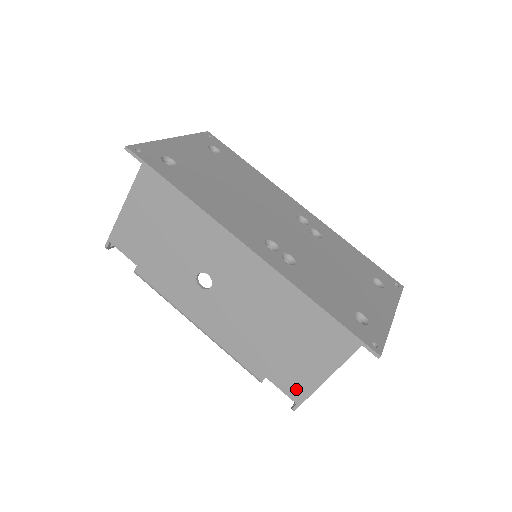
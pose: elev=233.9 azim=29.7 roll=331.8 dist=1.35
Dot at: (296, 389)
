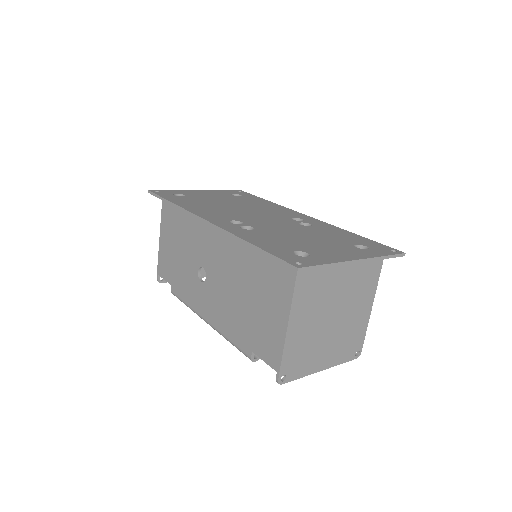
Dot at: (272, 353)
